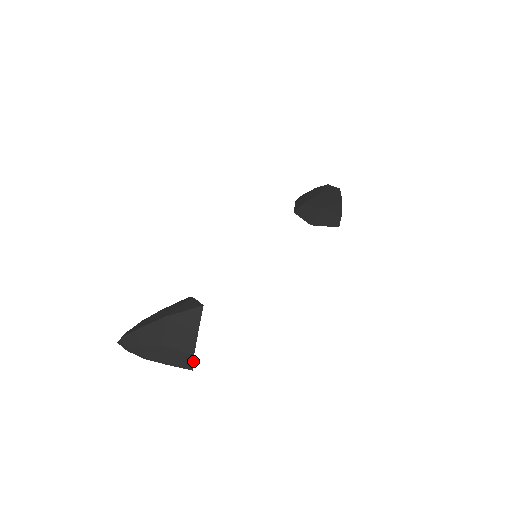
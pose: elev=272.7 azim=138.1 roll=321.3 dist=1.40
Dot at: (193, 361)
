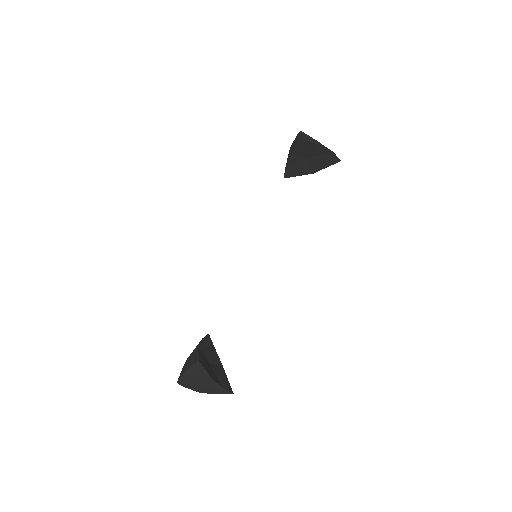
Dot at: (227, 391)
